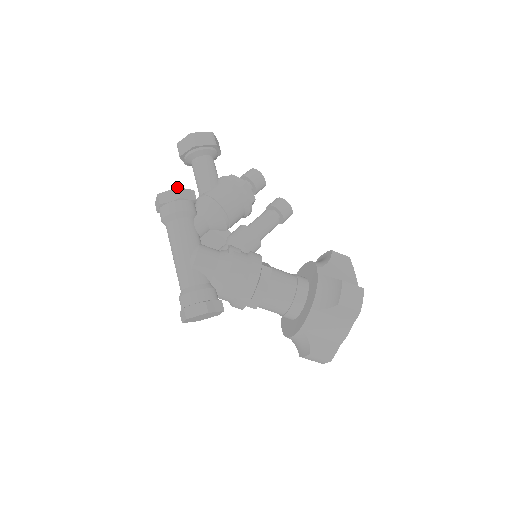
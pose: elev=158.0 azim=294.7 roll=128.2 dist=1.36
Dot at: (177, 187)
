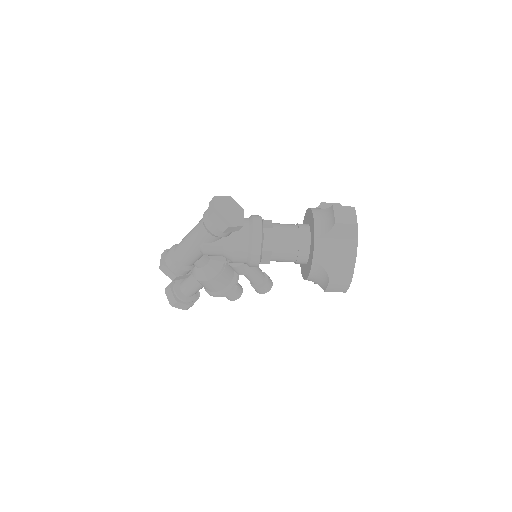
Dot at: occluded
